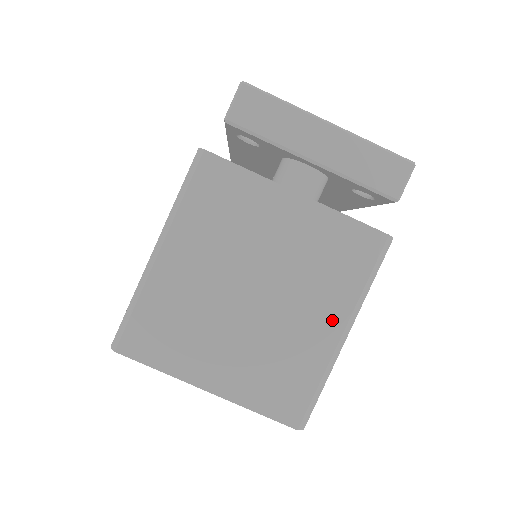
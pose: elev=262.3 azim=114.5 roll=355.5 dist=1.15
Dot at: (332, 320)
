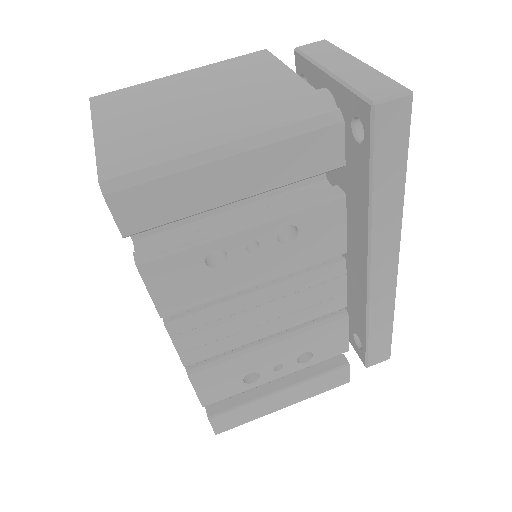
Dot at: (228, 134)
